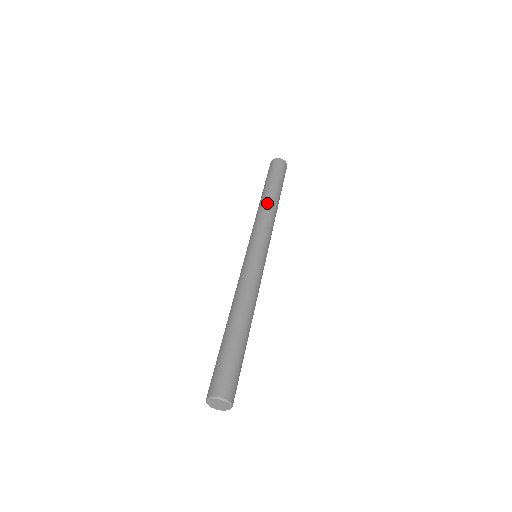
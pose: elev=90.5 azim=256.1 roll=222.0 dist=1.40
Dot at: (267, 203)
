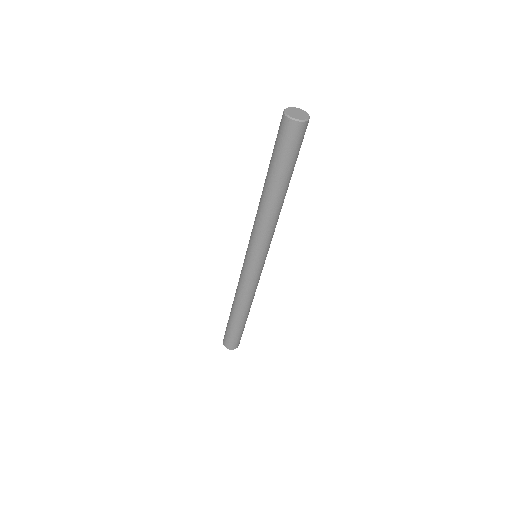
Dot at: occluded
